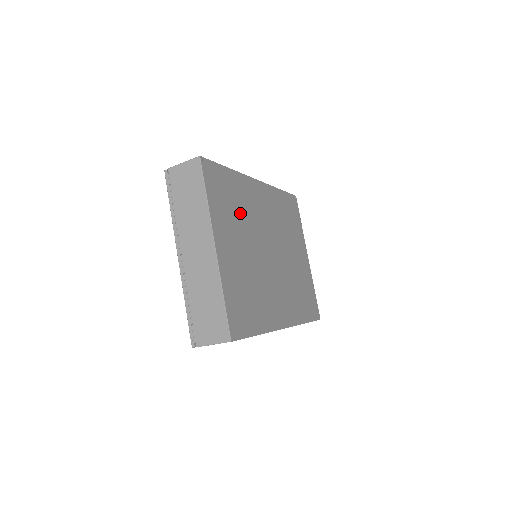
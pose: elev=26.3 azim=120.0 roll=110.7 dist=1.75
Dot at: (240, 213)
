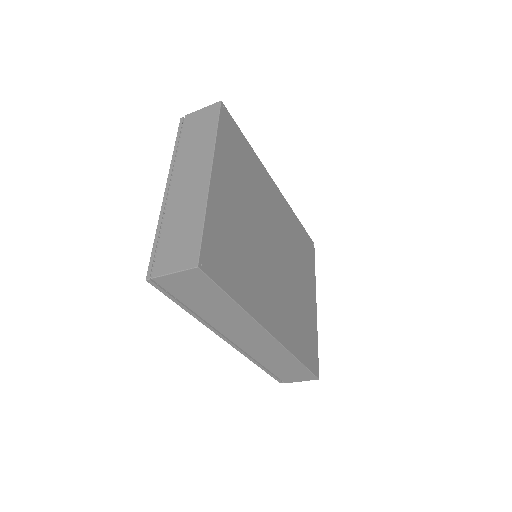
Dot at: (249, 184)
